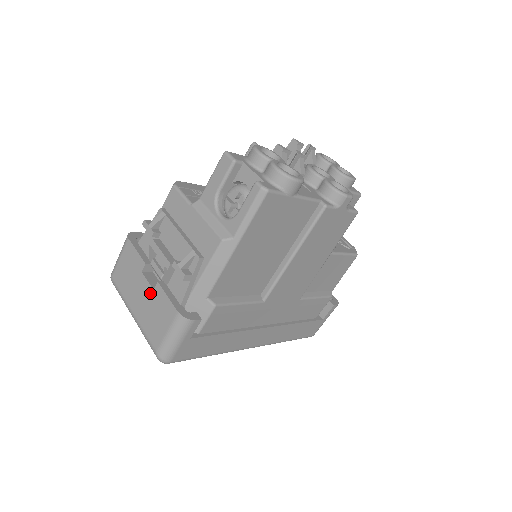
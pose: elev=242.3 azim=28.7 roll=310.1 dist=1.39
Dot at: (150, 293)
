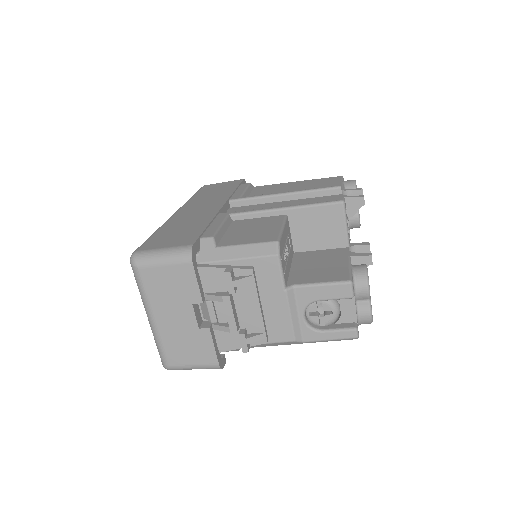
Dot at: (192, 327)
